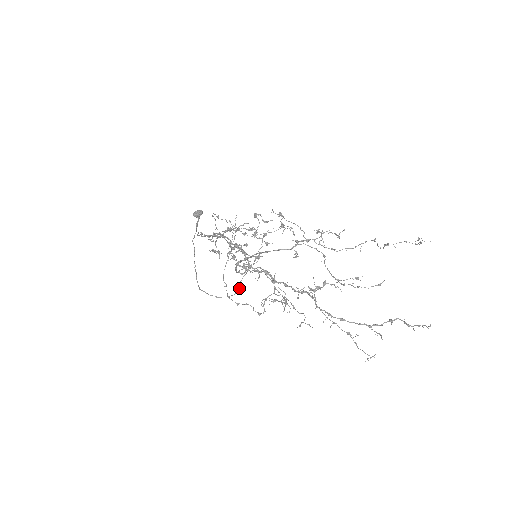
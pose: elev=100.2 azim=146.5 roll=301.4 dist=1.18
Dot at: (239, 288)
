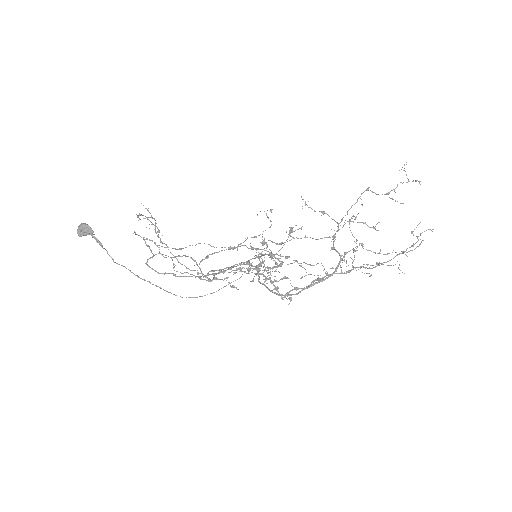
Dot at: occluded
